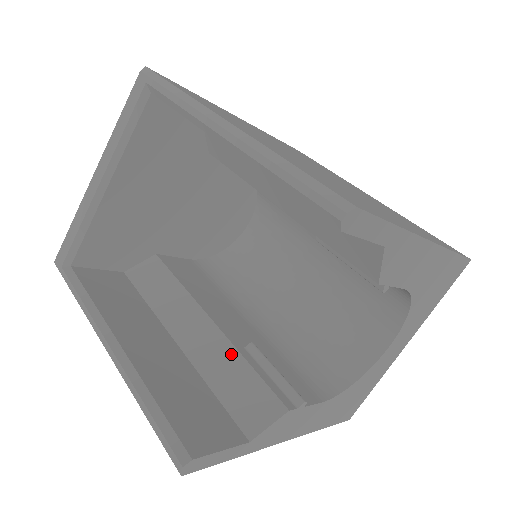
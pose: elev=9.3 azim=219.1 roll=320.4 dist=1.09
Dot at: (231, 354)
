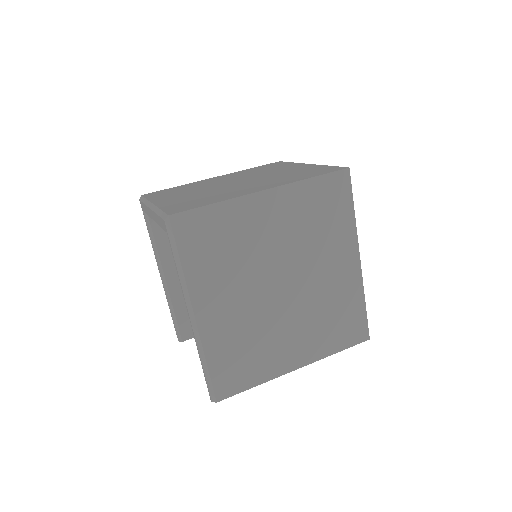
Dot at: occluded
